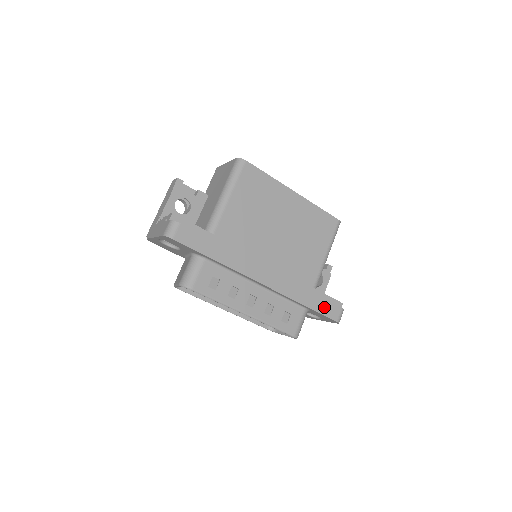
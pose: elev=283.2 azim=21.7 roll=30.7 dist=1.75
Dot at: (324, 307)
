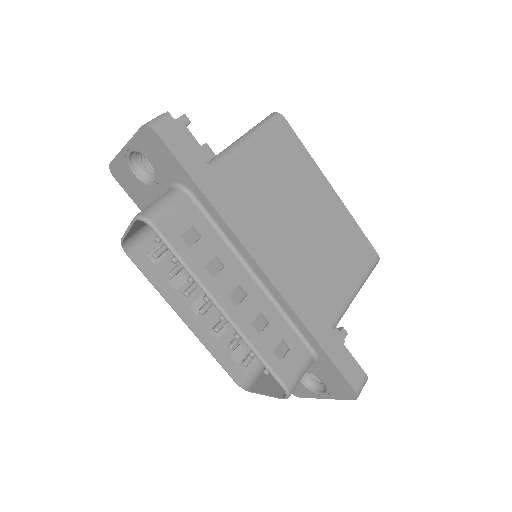
Dot at: (342, 358)
